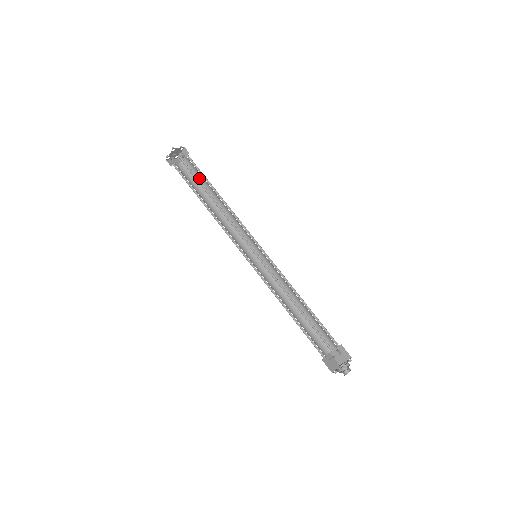
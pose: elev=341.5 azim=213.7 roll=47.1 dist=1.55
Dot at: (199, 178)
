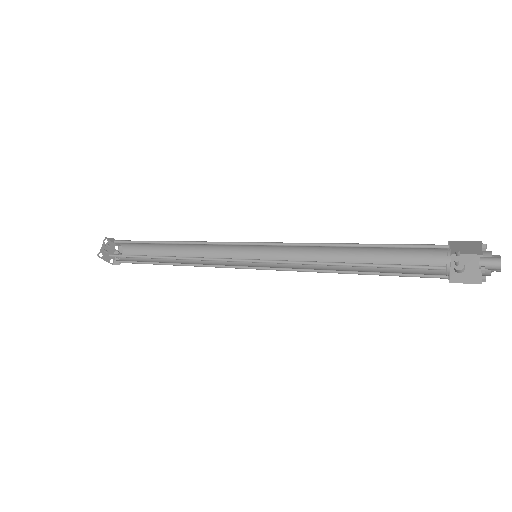
Dot at: occluded
